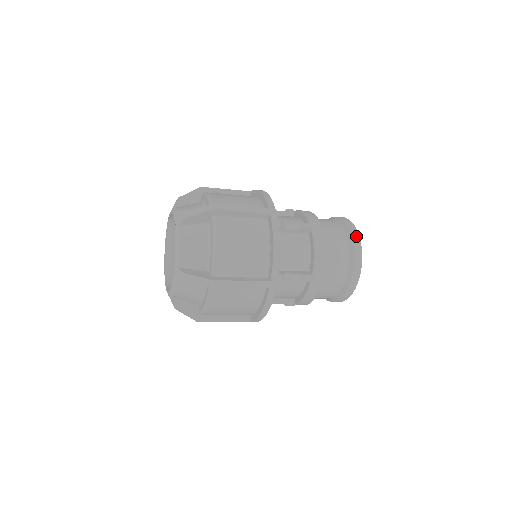
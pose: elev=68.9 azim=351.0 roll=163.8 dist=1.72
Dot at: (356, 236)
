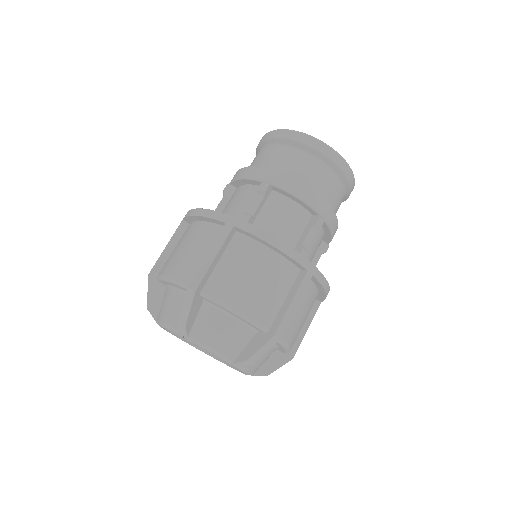
Dot at: (303, 137)
